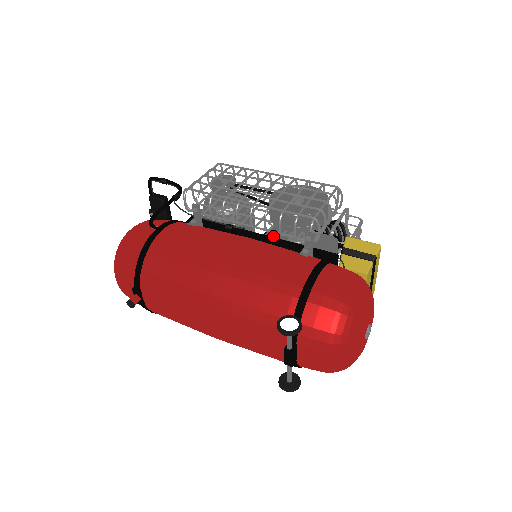
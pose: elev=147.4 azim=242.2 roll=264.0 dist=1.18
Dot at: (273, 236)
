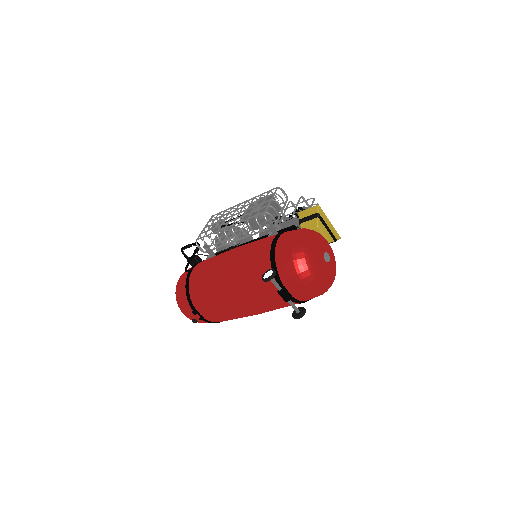
Dot at: occluded
